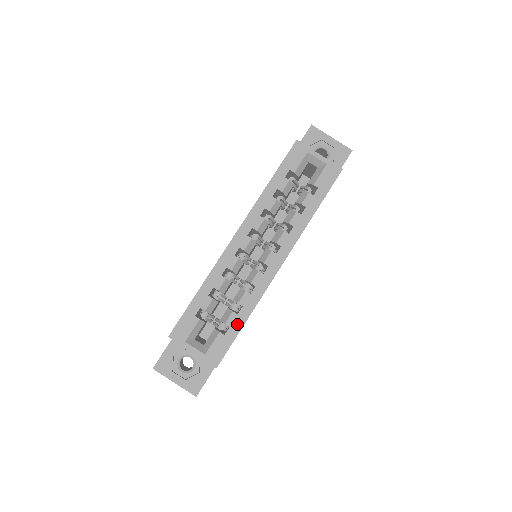
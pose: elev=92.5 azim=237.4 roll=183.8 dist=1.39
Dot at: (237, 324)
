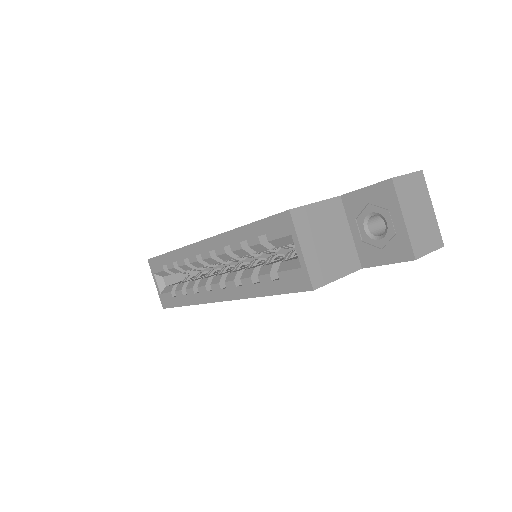
Dot at: (181, 300)
